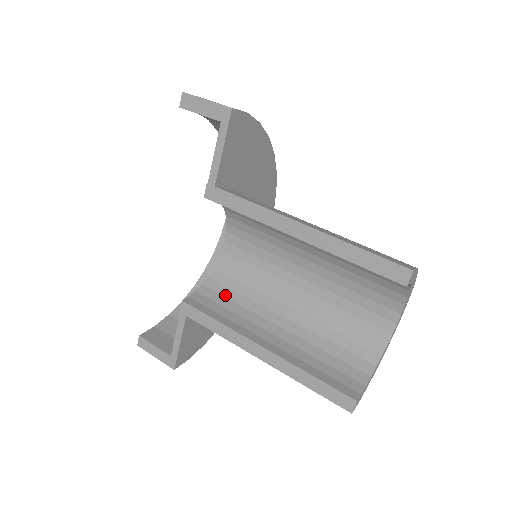
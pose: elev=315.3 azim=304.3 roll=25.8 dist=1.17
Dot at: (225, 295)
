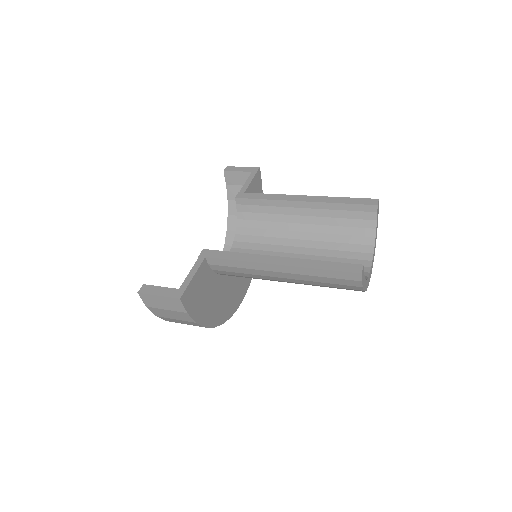
Dot at: occluded
